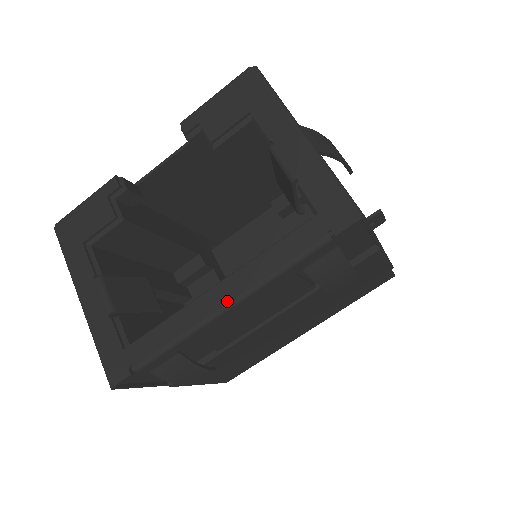
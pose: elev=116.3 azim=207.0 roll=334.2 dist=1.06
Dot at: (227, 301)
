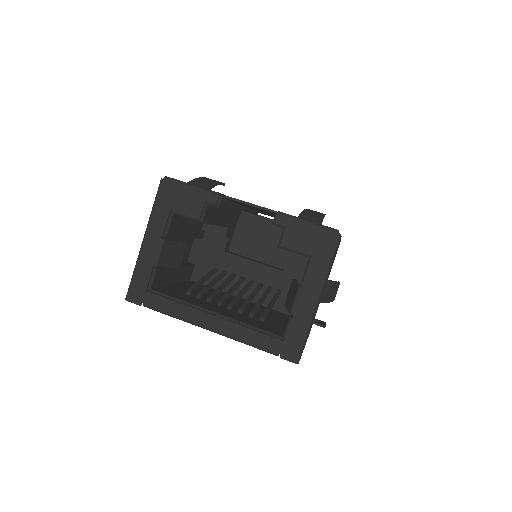
Dot at: (211, 328)
